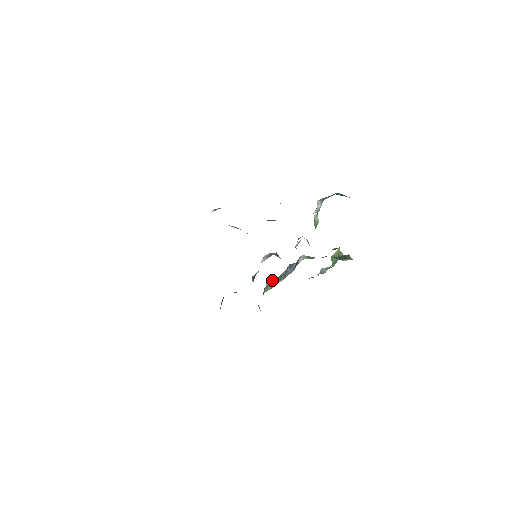
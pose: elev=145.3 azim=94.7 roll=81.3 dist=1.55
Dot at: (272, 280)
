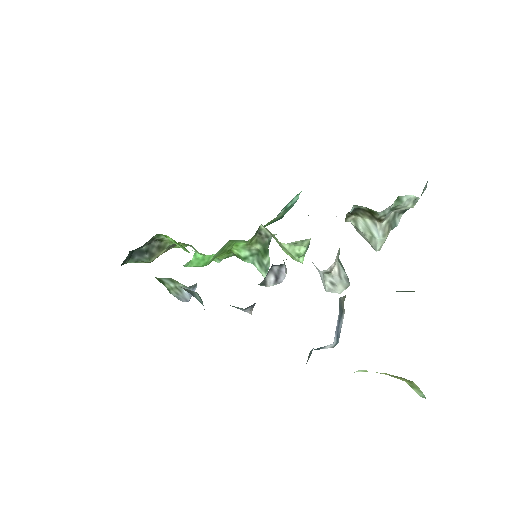
Dot at: occluded
